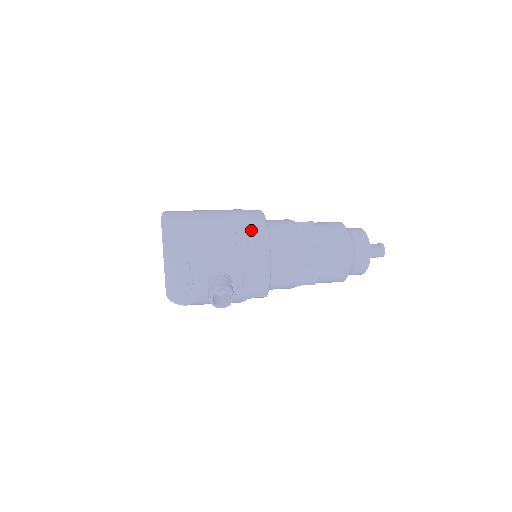
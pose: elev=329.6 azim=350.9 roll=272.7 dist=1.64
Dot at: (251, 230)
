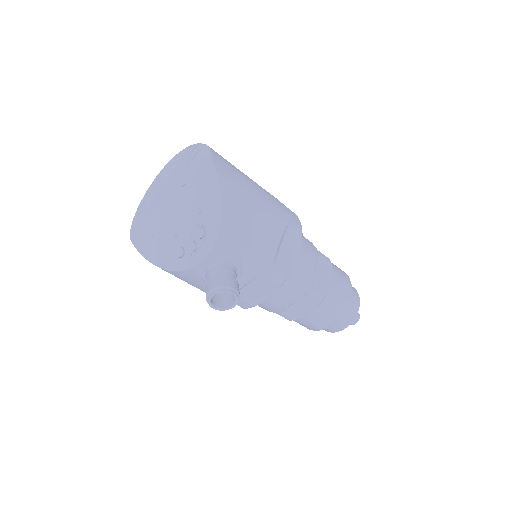
Dot at: (286, 237)
